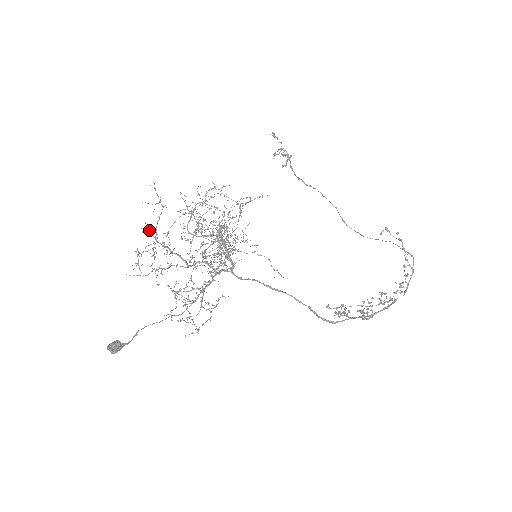
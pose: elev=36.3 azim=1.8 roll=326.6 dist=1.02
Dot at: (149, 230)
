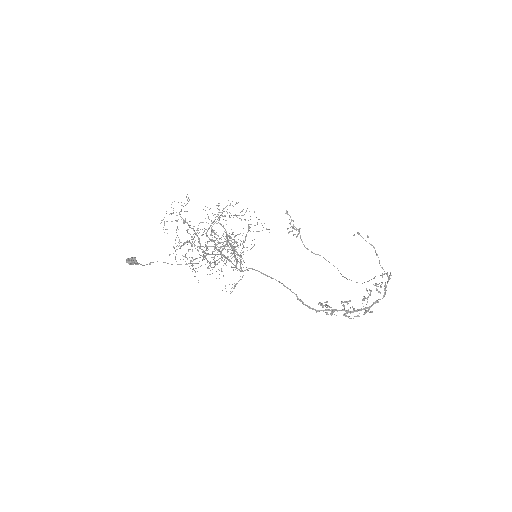
Dot at: occluded
